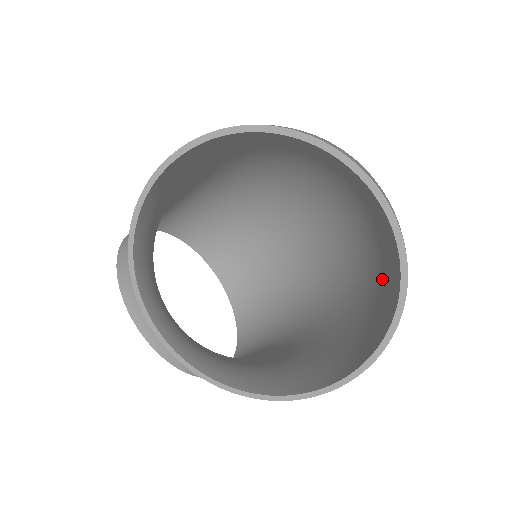
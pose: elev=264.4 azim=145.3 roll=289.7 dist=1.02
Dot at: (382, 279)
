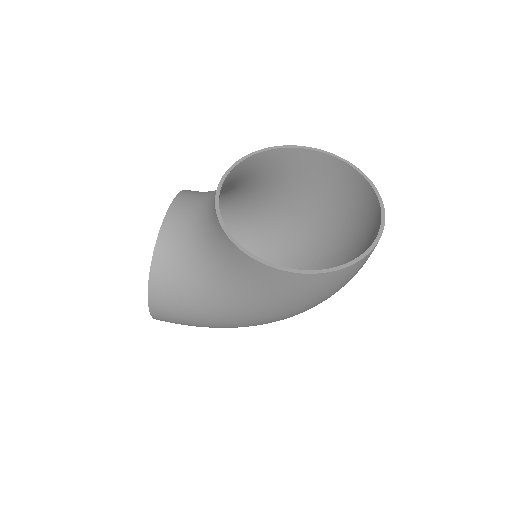
Dot at: occluded
